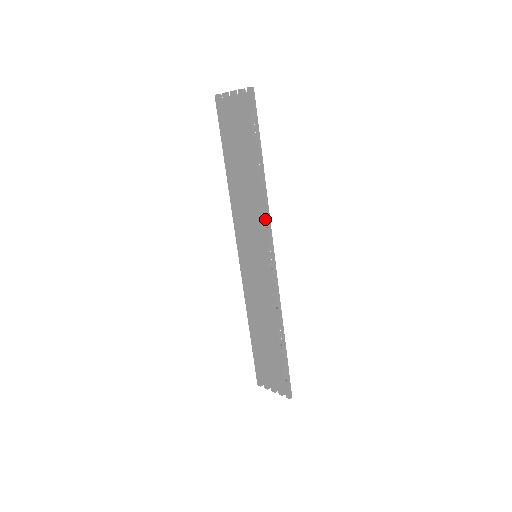
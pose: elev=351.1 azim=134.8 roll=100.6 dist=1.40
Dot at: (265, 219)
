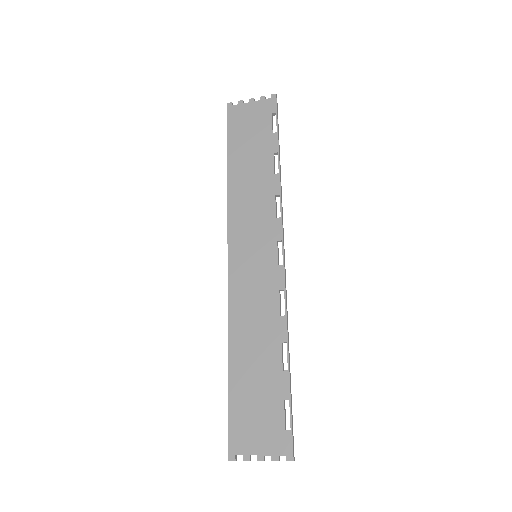
Dot at: (276, 211)
